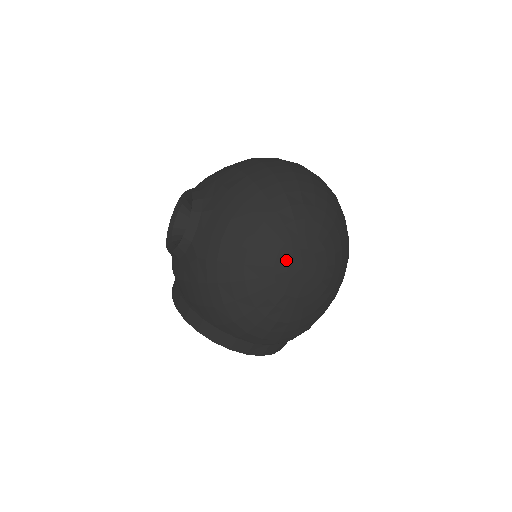
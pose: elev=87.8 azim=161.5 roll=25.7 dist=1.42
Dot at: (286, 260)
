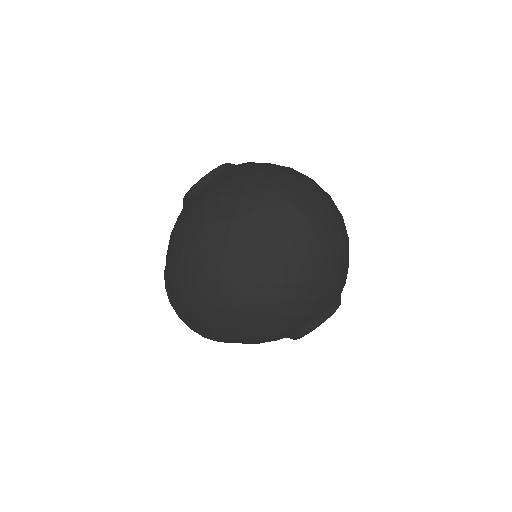
Dot at: (212, 264)
